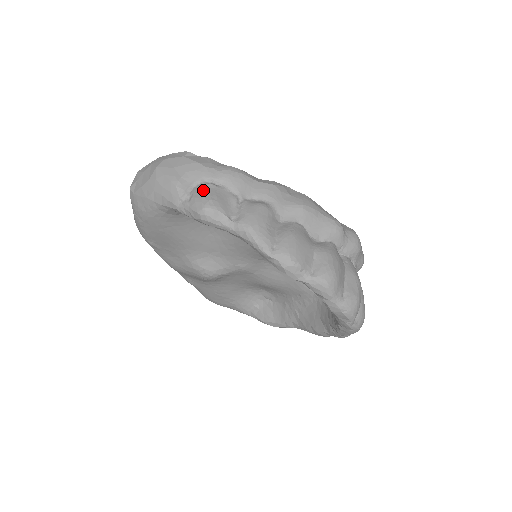
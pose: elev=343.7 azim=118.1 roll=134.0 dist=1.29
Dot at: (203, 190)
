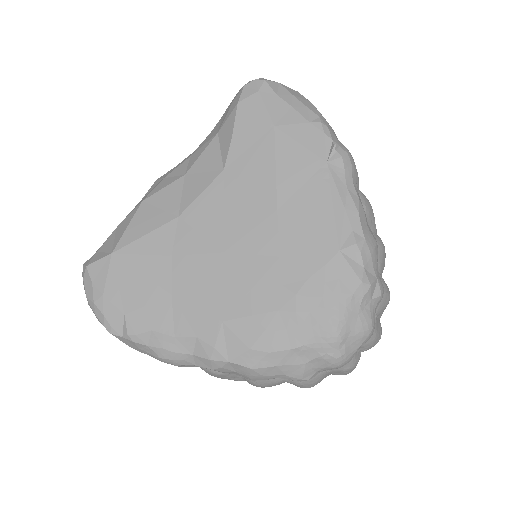
Dot at: occluded
